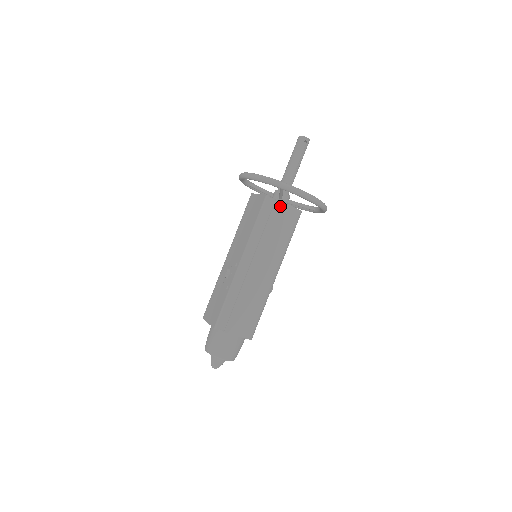
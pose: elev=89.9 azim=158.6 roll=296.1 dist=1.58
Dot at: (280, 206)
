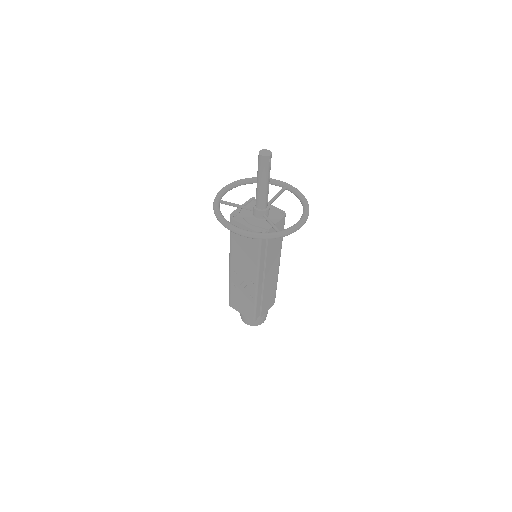
Dot at: (272, 230)
